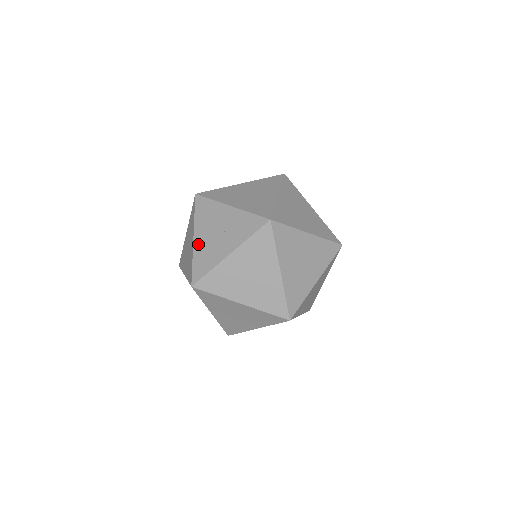
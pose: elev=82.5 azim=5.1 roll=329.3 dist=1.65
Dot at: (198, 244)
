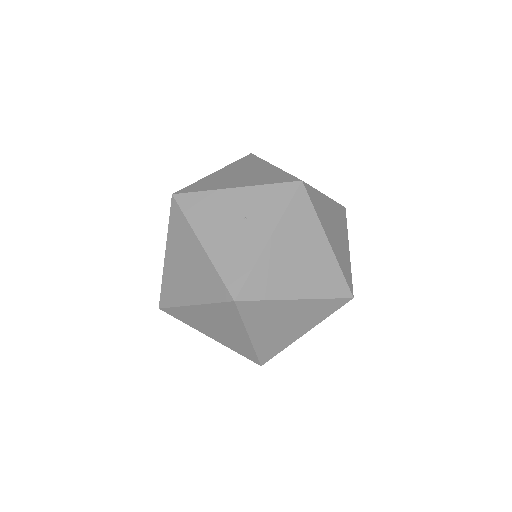
Dot at: (213, 248)
